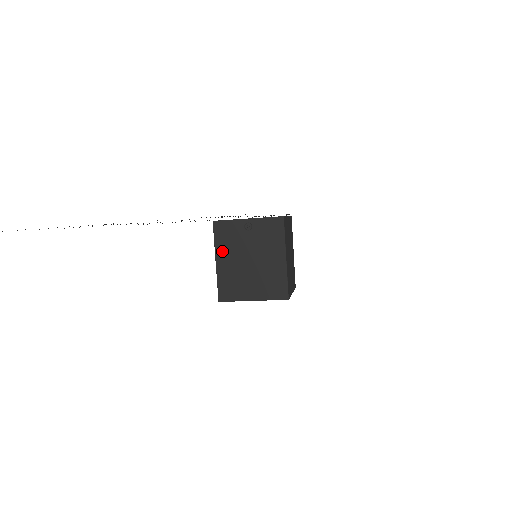
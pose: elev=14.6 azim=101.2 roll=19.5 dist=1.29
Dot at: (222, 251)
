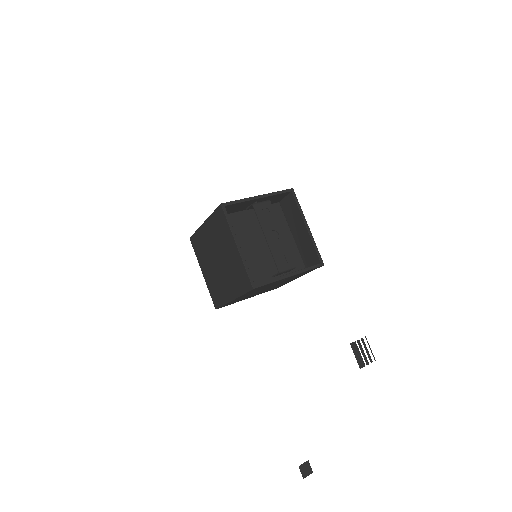
Dot at: (245, 295)
